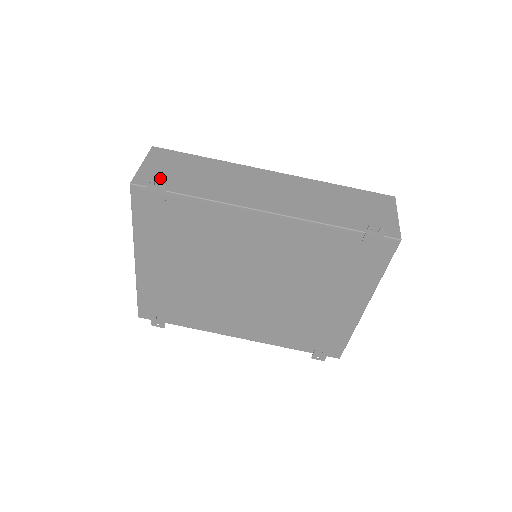
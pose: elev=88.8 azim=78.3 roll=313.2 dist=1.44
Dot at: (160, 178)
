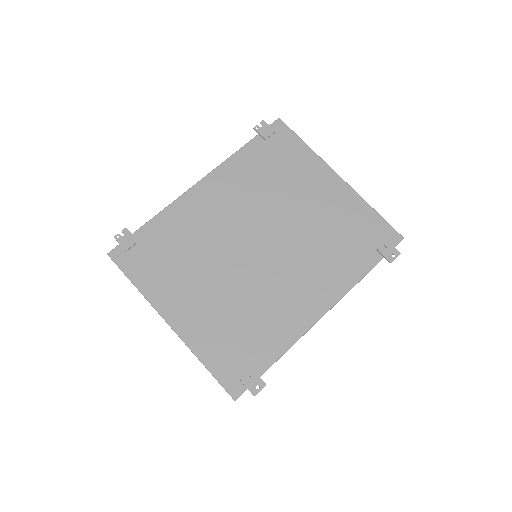
Dot at: occluded
